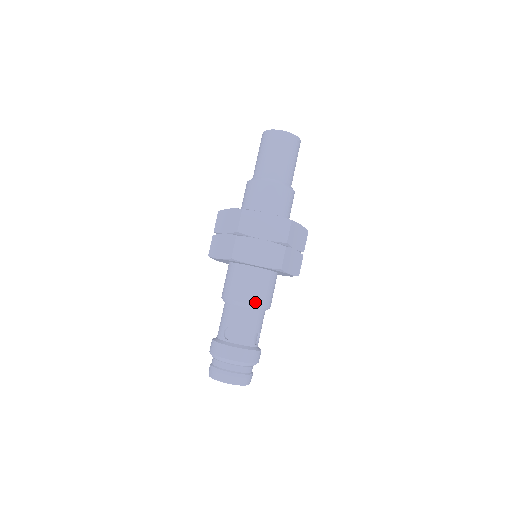
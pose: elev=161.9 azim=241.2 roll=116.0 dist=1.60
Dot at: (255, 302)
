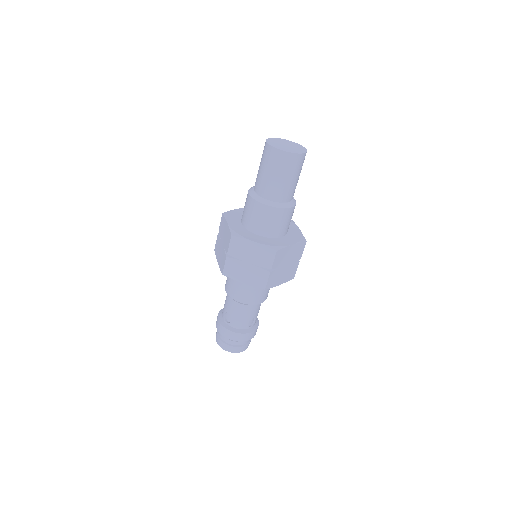
Dot at: (247, 302)
